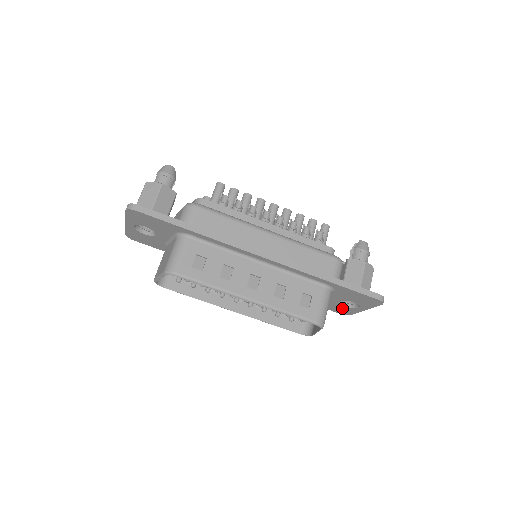
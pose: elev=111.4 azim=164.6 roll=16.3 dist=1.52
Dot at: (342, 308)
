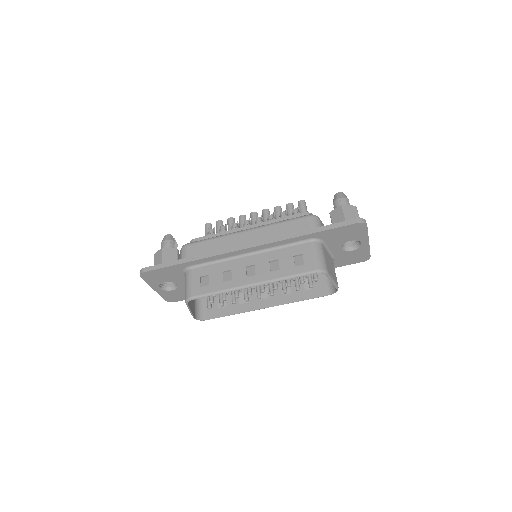
Dot at: (355, 254)
